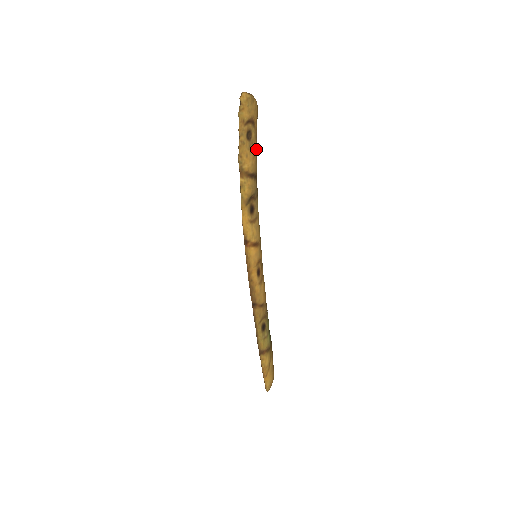
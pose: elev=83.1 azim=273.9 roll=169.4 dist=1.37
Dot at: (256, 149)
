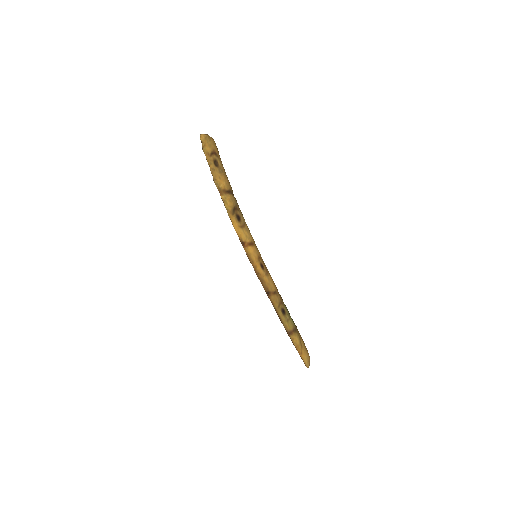
Dot at: (225, 173)
